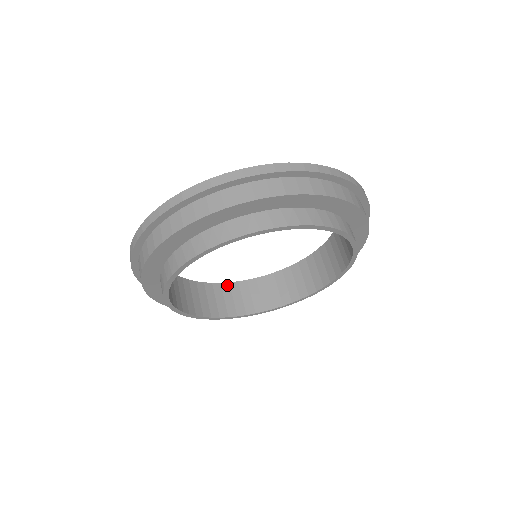
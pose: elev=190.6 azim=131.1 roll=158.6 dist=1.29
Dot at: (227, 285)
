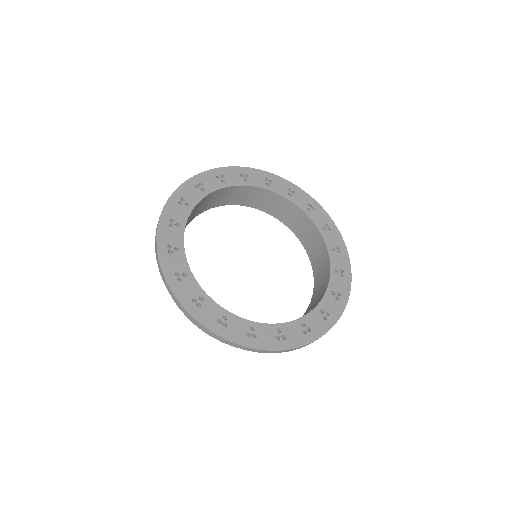
Dot at: (226, 189)
